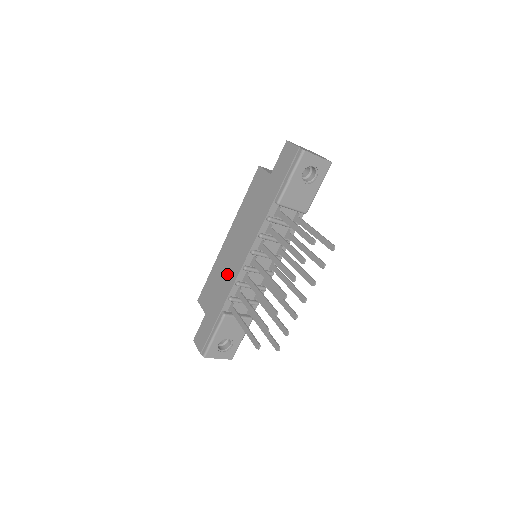
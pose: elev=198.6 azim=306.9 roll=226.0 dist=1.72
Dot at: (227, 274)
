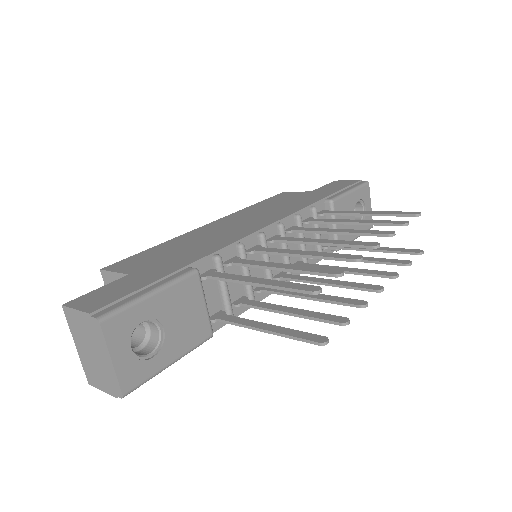
Dot at: (214, 238)
